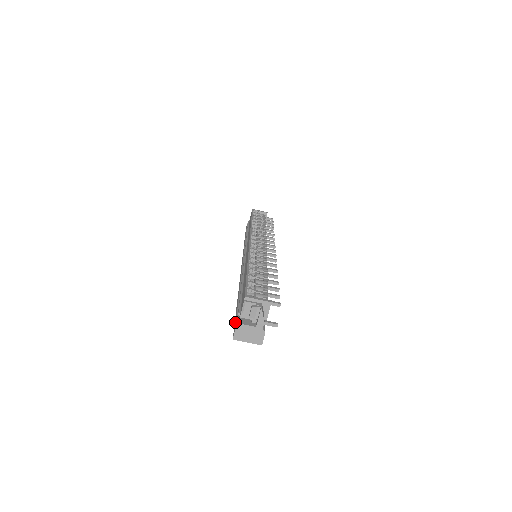
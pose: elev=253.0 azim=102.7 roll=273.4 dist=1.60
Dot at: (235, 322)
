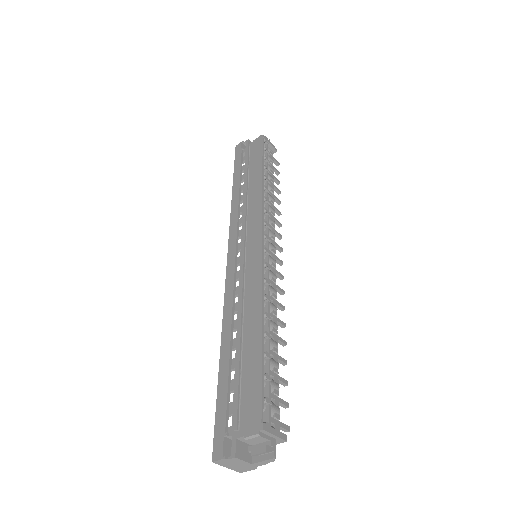
Dot at: (222, 429)
